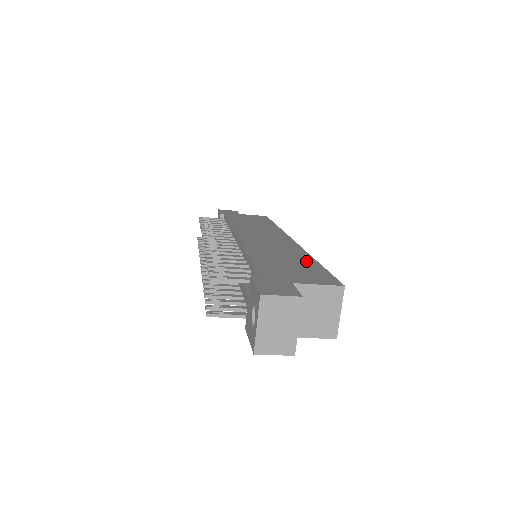
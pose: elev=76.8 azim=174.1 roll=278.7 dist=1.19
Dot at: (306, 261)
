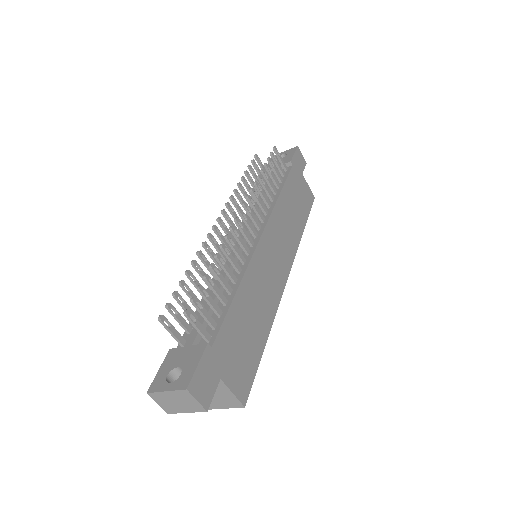
Dot at: (261, 337)
